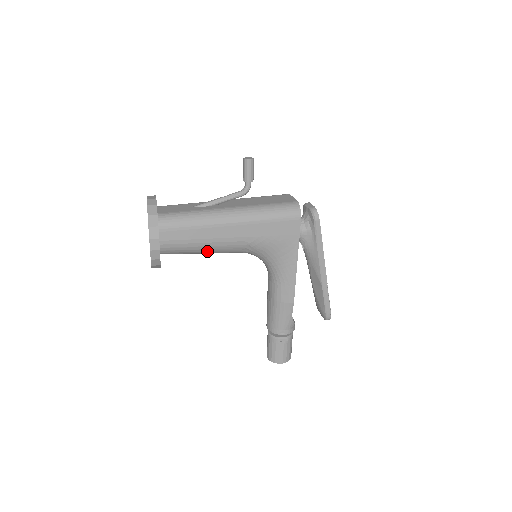
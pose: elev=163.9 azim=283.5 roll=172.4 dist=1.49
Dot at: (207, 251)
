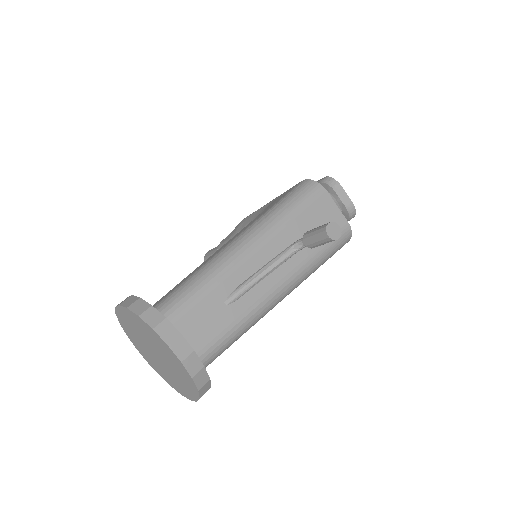
Dot at: occluded
